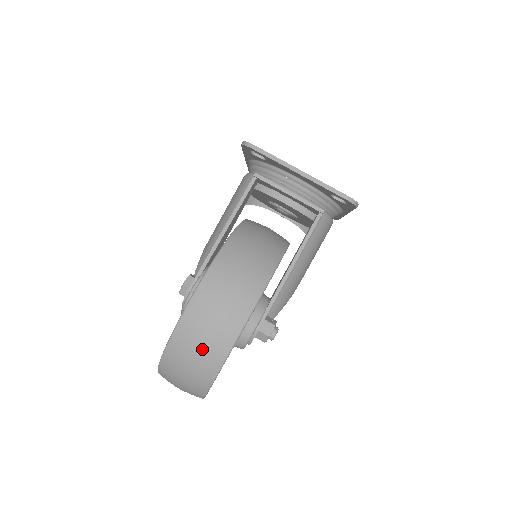
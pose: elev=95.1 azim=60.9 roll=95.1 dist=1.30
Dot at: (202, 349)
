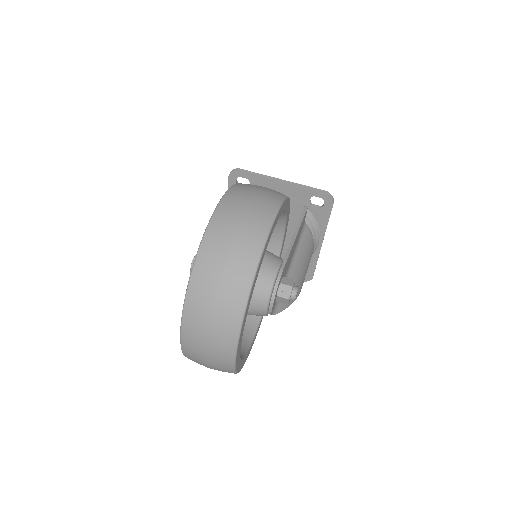
Dot at: (241, 232)
